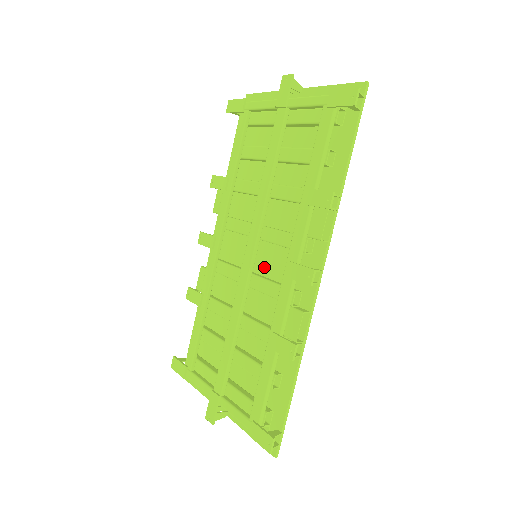
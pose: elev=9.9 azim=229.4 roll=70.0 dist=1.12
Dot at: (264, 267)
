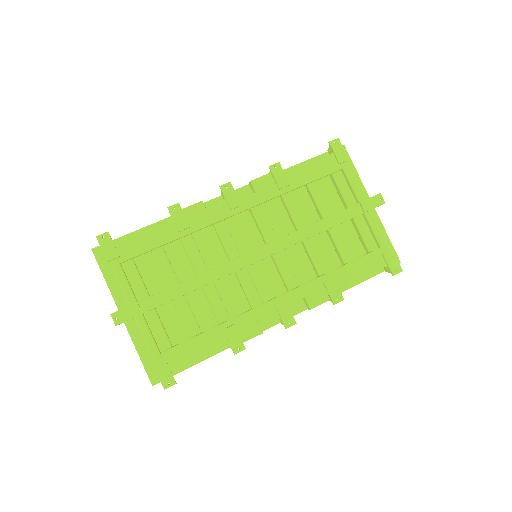
Dot at: (253, 268)
